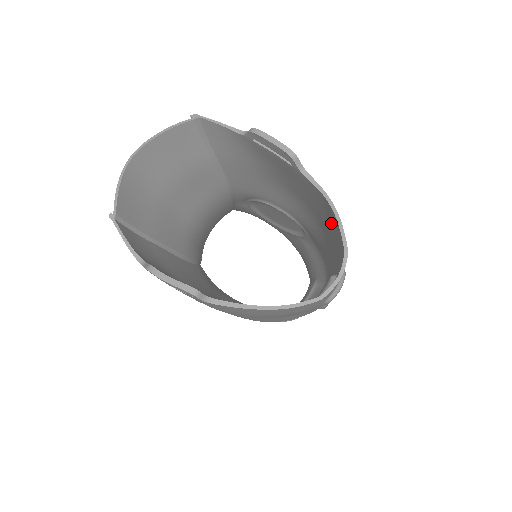
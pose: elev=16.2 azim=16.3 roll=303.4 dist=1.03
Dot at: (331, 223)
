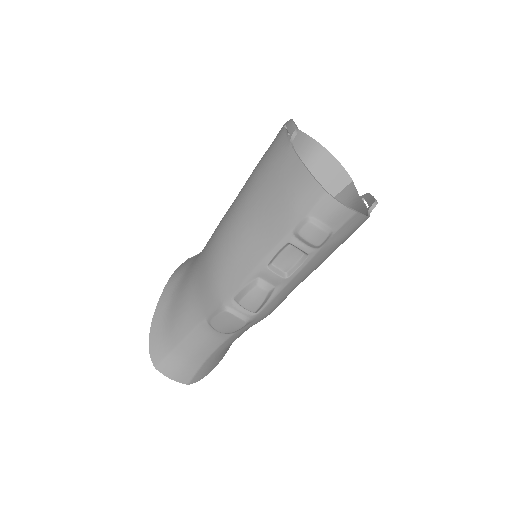
Dot at: occluded
